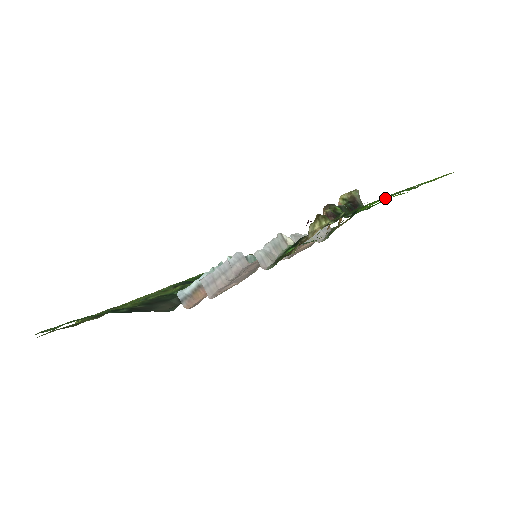
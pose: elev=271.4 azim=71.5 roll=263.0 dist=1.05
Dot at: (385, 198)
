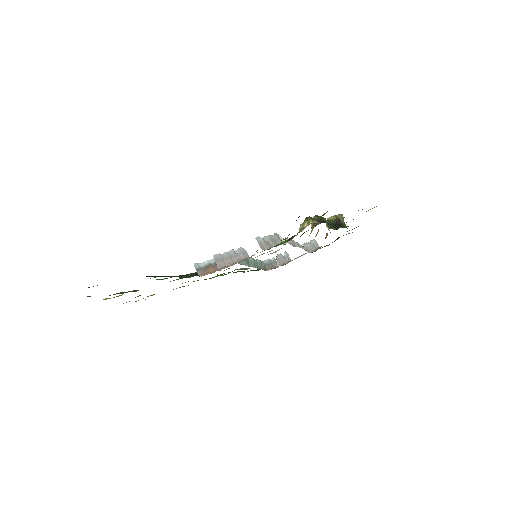
Dot at: occluded
